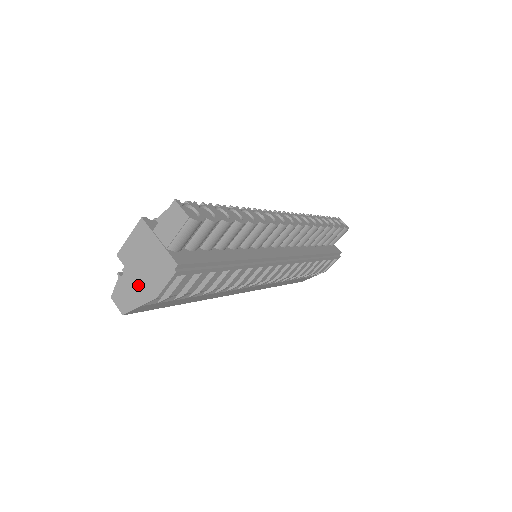
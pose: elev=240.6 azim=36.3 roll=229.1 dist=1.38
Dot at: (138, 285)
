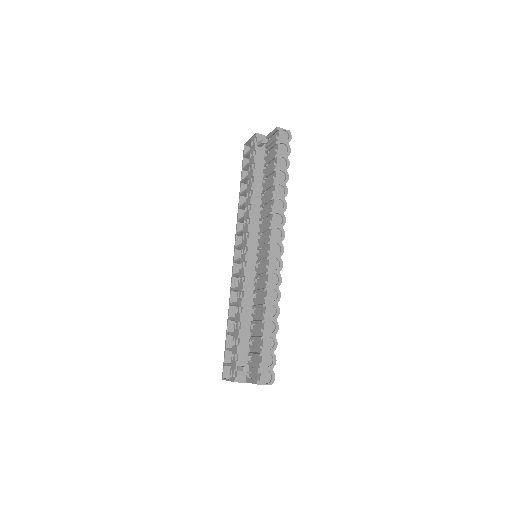
Dot at: occluded
